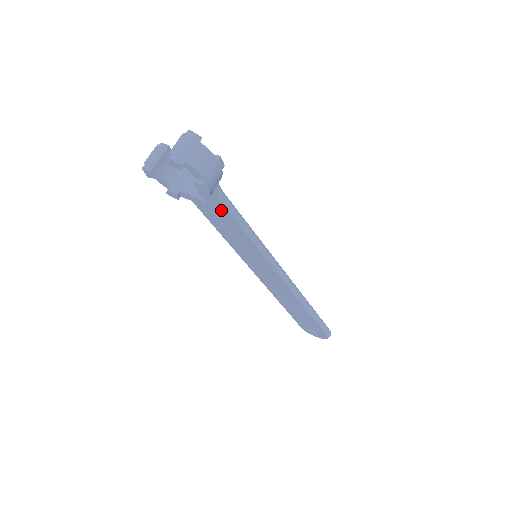
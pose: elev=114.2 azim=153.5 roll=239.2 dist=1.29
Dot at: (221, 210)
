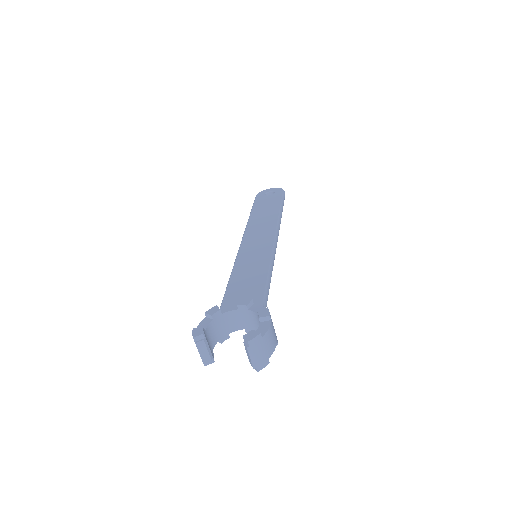
Dot at: occluded
